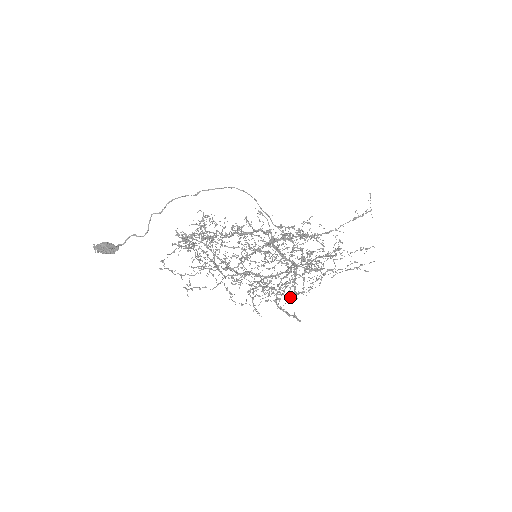
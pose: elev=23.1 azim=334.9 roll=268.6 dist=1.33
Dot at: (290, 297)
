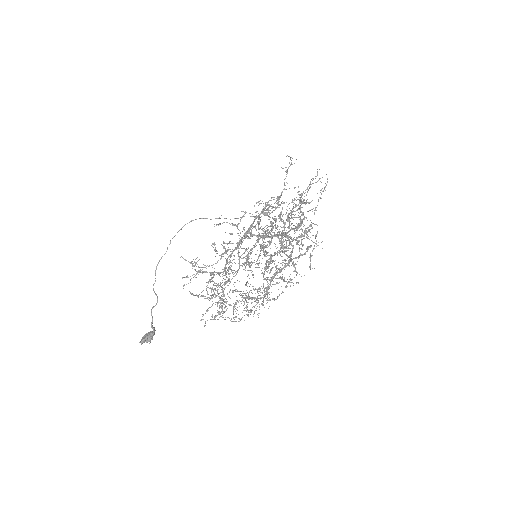
Dot at: (310, 255)
